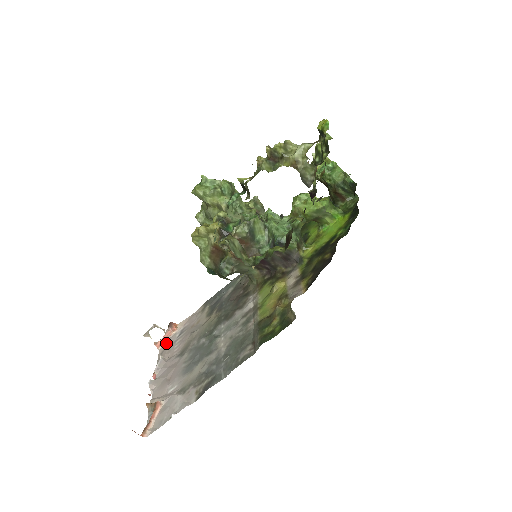
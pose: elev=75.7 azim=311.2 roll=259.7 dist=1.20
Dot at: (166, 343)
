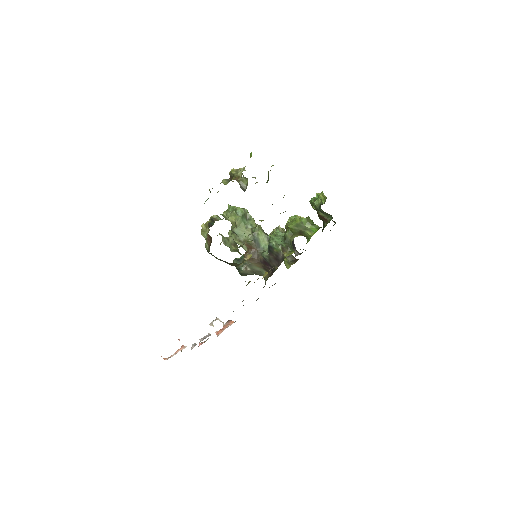
Dot at: occluded
